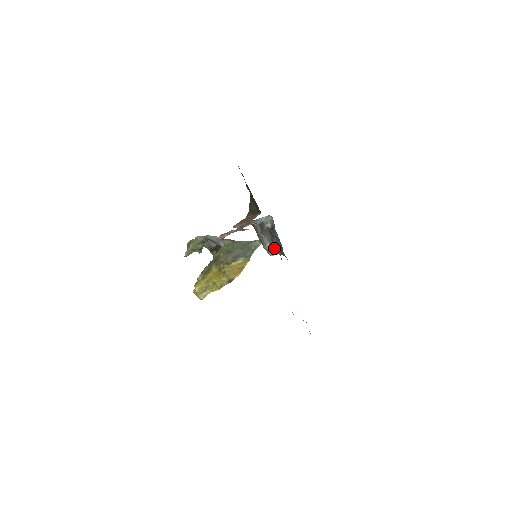
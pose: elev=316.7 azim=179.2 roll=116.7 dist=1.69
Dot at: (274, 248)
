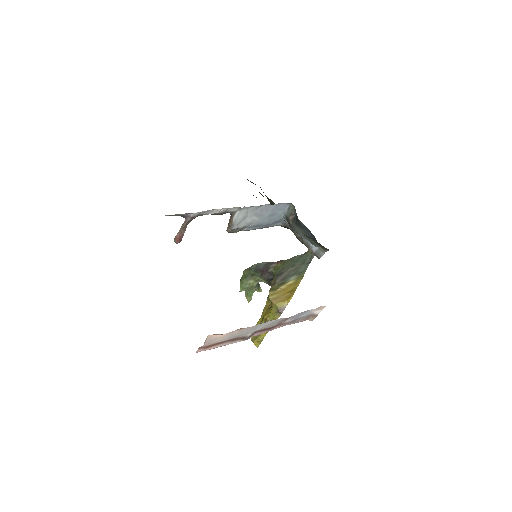
Dot at: (317, 246)
